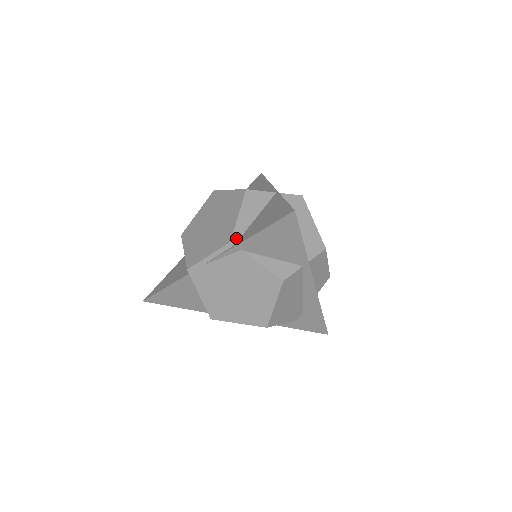
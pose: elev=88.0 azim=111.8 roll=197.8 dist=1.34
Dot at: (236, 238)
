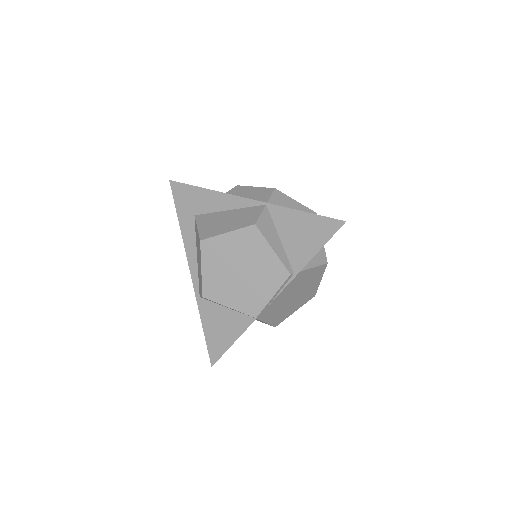
Dot at: (289, 268)
